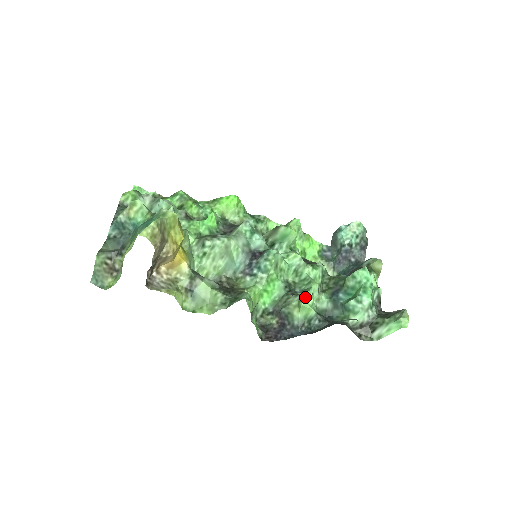
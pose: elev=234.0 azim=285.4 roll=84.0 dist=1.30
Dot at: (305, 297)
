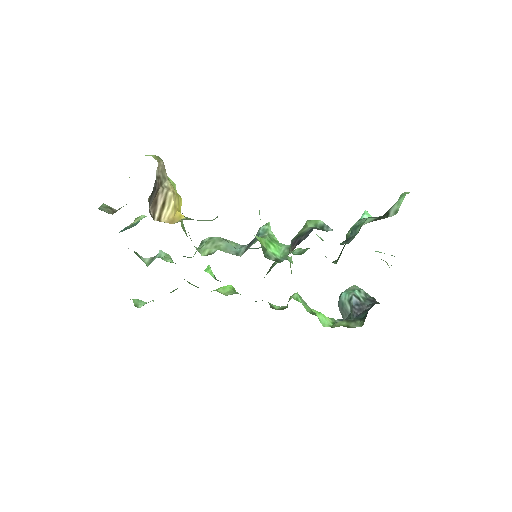
Dot at: occluded
